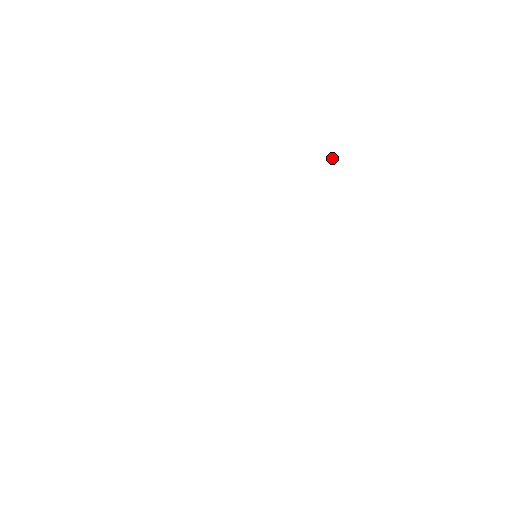
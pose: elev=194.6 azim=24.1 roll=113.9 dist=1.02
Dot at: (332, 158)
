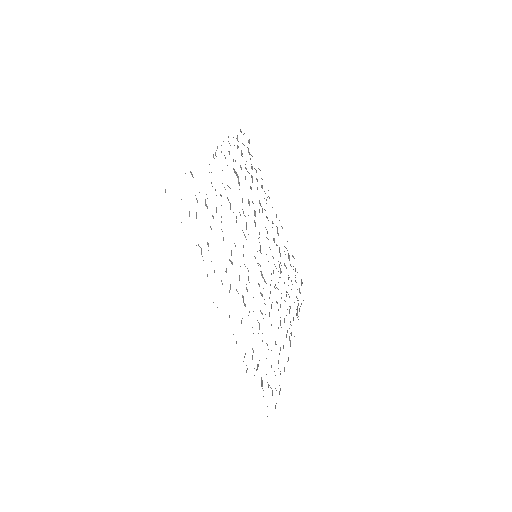
Dot at: (297, 307)
